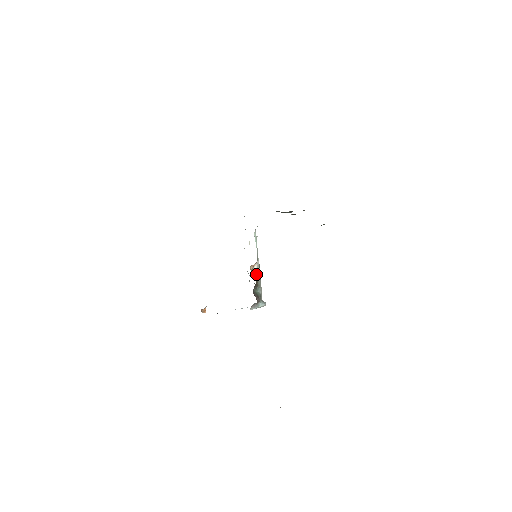
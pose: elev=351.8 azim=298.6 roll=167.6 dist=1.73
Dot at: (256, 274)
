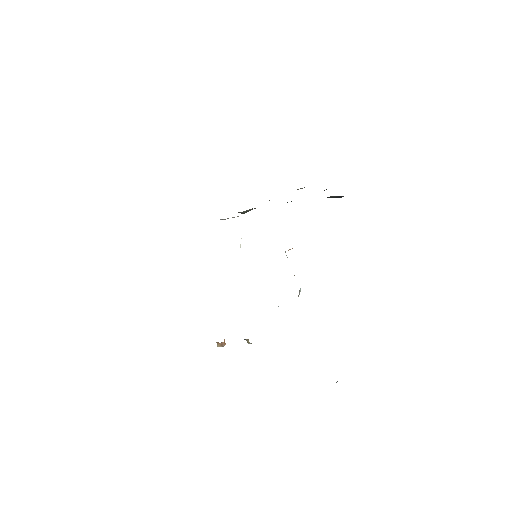
Dot at: occluded
